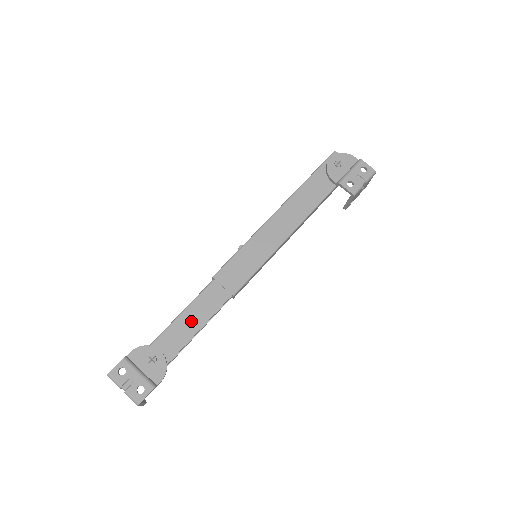
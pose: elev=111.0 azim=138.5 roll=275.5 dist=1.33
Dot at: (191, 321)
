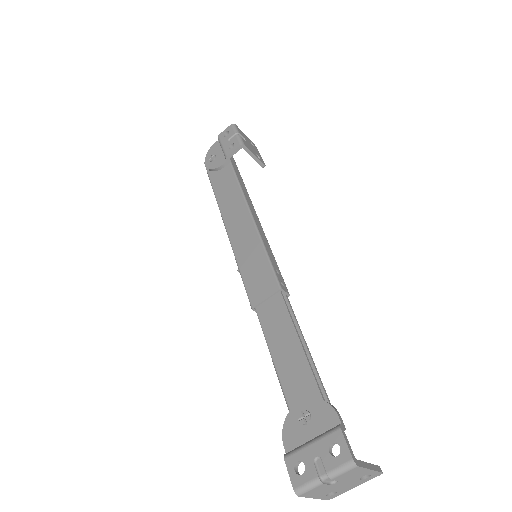
Dot at: (286, 350)
